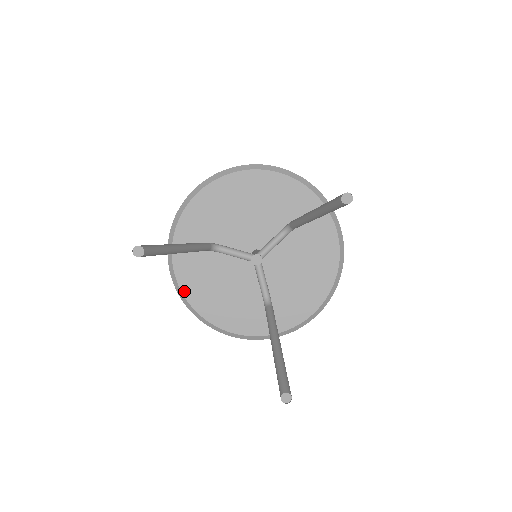
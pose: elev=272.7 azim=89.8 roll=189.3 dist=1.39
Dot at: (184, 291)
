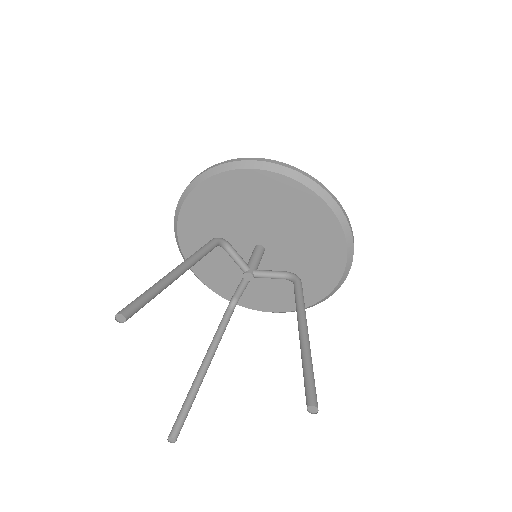
Dot at: (180, 225)
